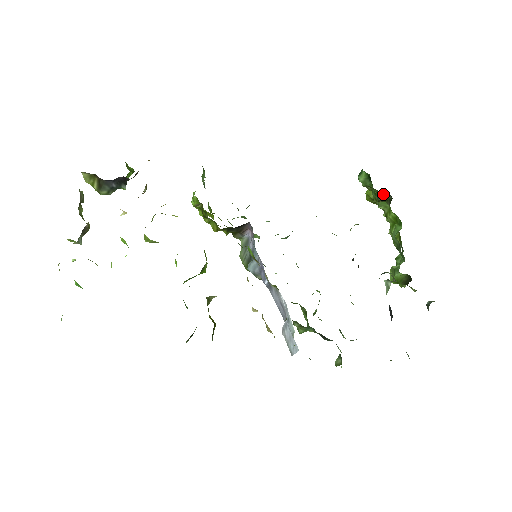
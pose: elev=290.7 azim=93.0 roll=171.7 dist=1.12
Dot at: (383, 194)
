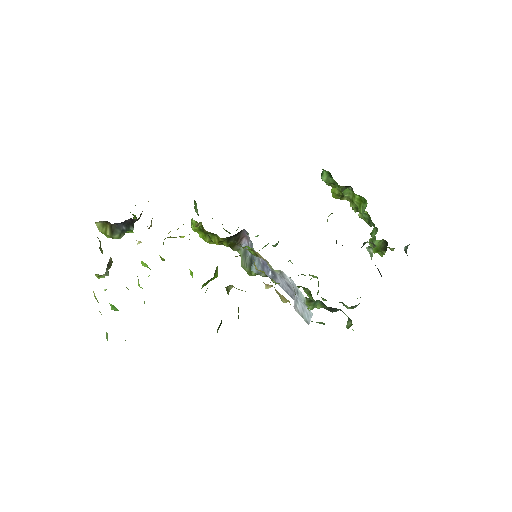
Dot at: (345, 188)
